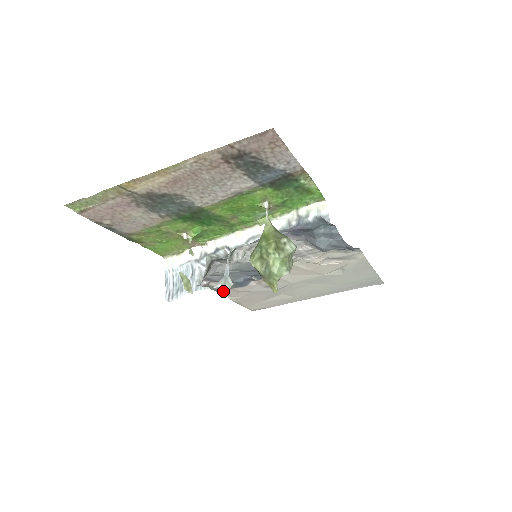
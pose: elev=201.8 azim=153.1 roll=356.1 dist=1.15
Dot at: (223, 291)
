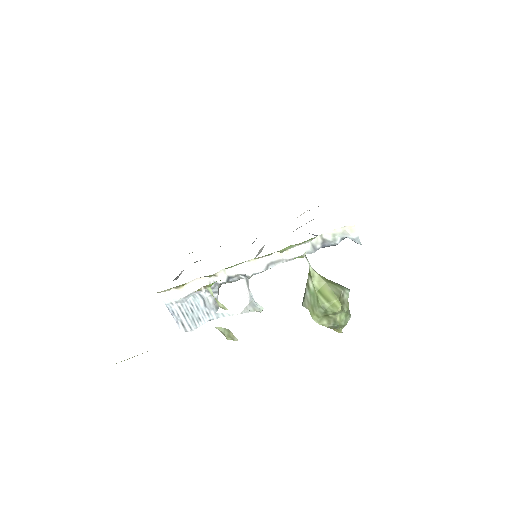
Dot at: occluded
